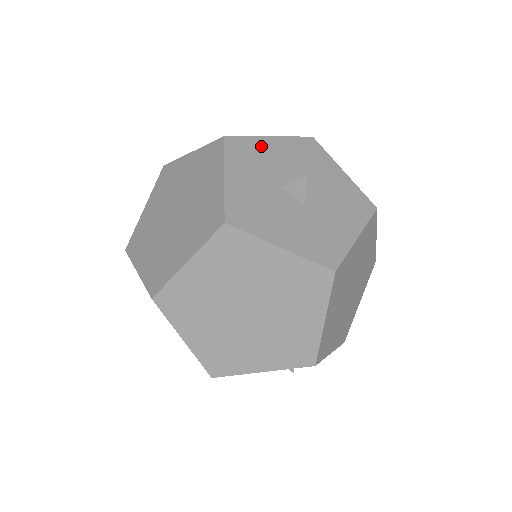
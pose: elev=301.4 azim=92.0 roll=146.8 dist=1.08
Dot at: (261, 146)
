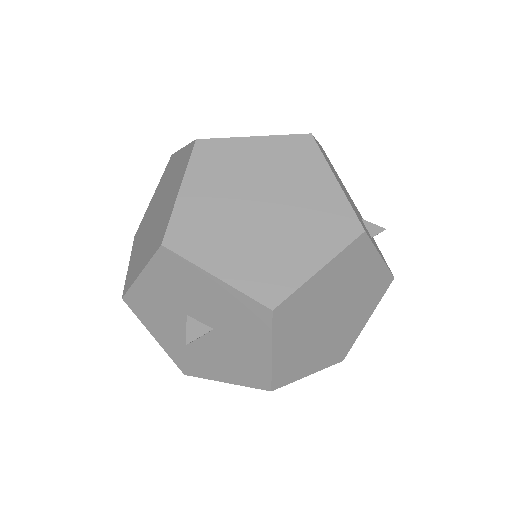
Dot at: (196, 277)
